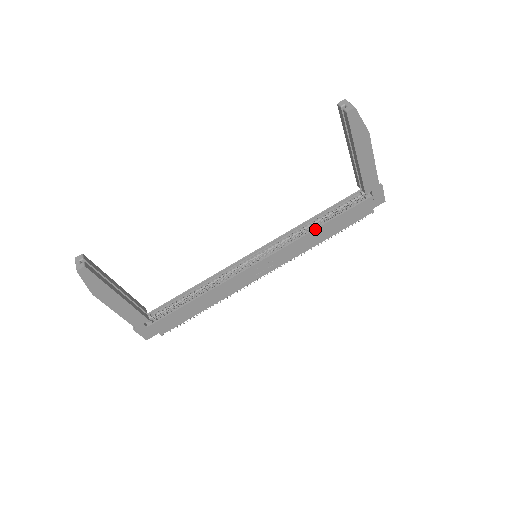
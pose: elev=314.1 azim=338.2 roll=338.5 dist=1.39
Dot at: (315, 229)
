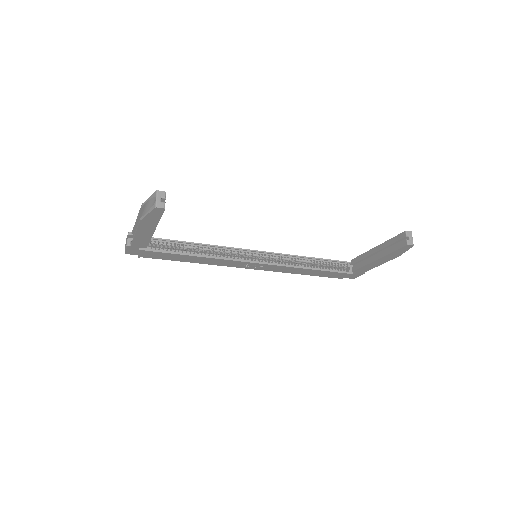
Dot at: (306, 268)
